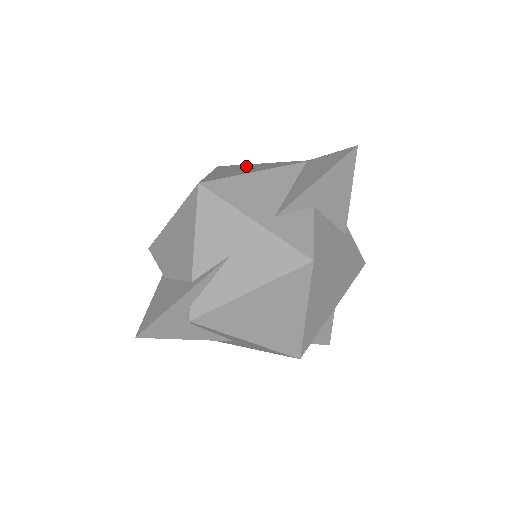
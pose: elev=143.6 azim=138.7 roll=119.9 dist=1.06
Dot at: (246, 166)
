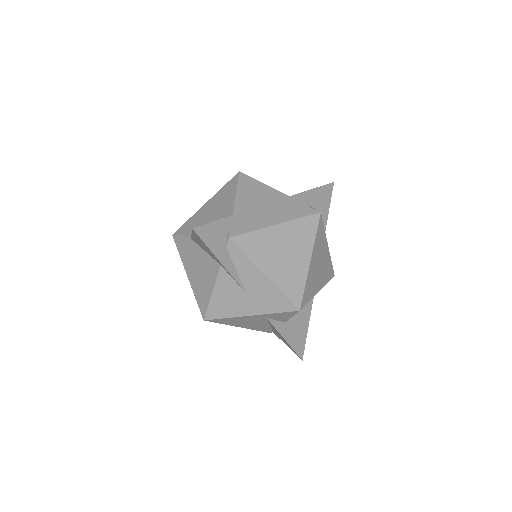
Dot at: occluded
